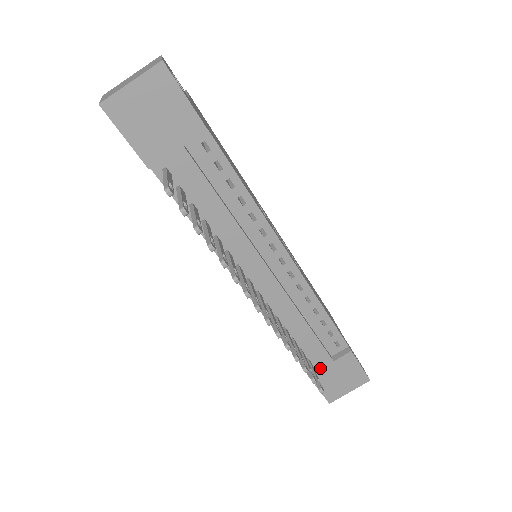
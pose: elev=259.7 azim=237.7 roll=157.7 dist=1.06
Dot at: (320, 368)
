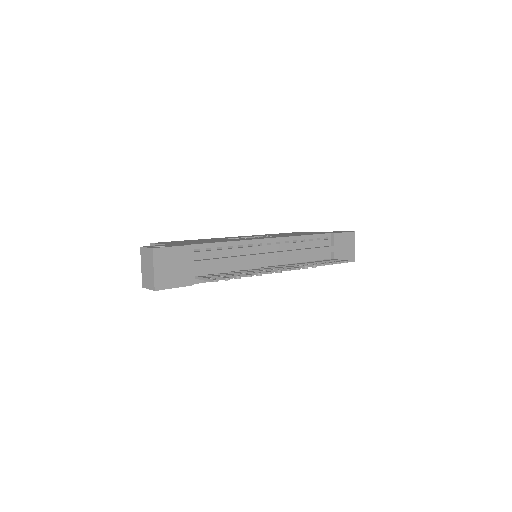
Dot at: (333, 256)
